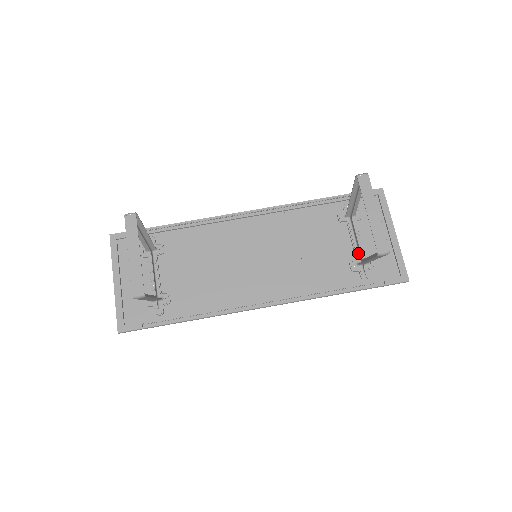
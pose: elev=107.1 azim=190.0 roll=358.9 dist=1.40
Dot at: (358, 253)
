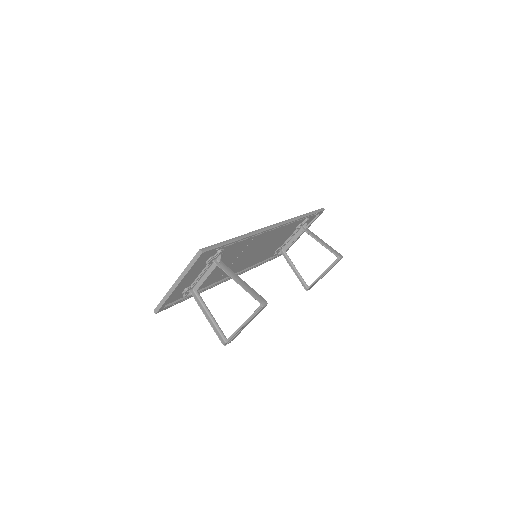
Dot at: (285, 245)
